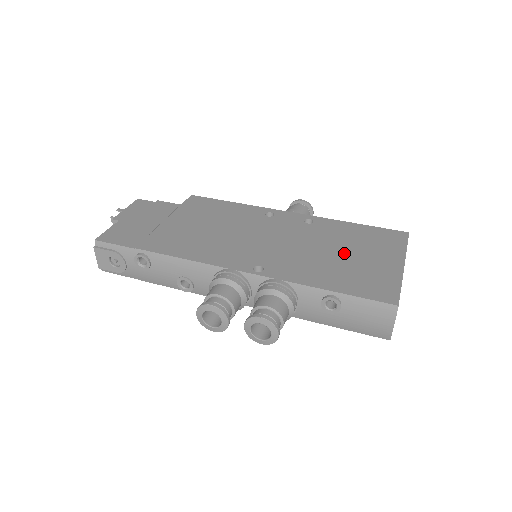
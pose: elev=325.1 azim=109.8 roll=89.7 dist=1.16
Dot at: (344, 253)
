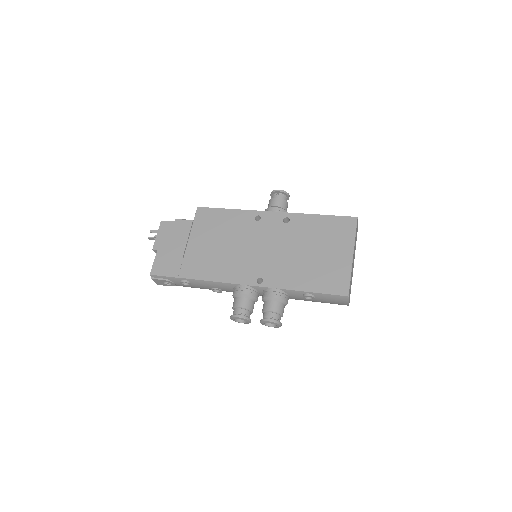
Dot at: (313, 252)
